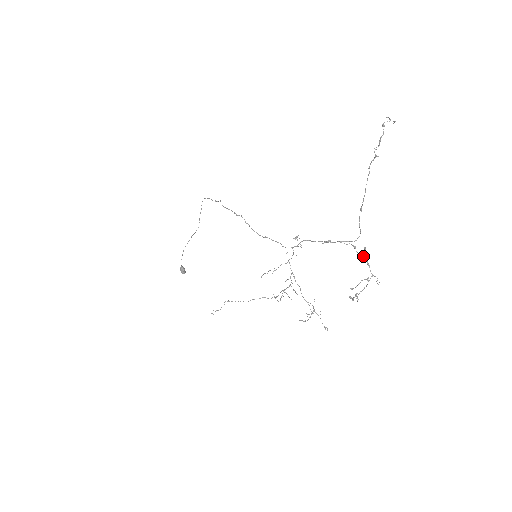
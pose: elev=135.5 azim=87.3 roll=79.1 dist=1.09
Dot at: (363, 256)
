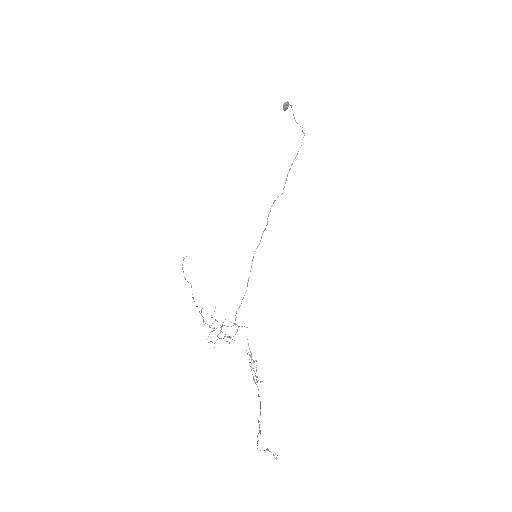
Dot at: occluded
